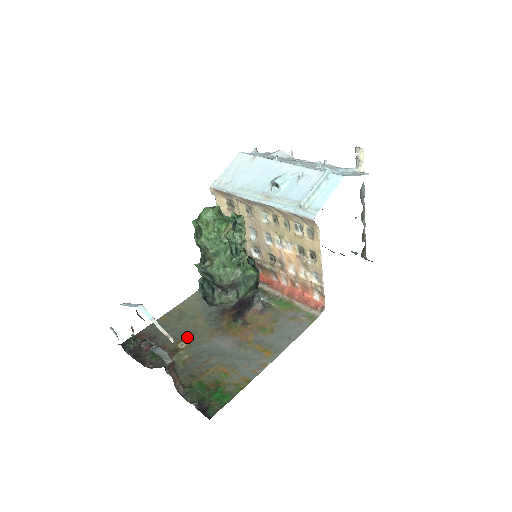
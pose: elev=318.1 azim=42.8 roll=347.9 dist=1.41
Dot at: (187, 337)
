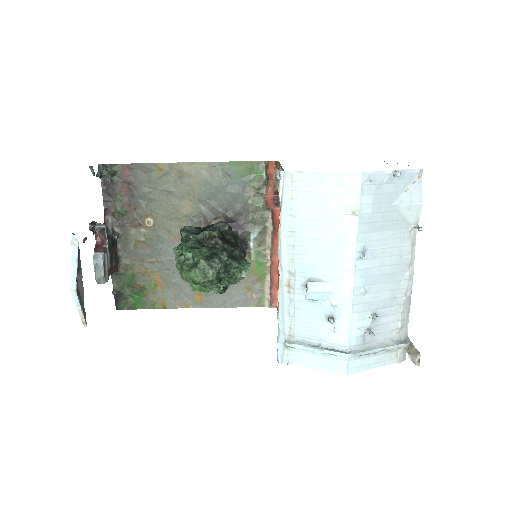
Dot at: (160, 217)
